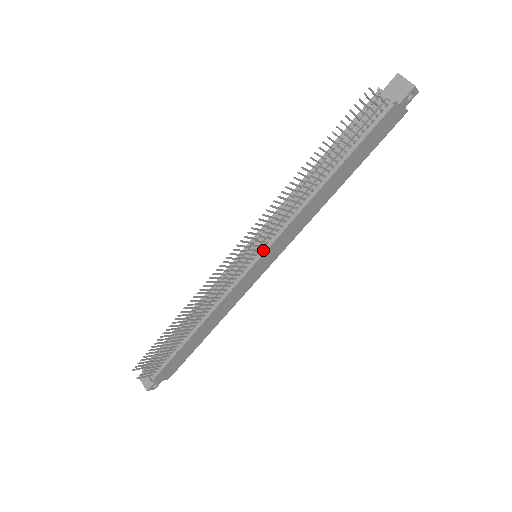
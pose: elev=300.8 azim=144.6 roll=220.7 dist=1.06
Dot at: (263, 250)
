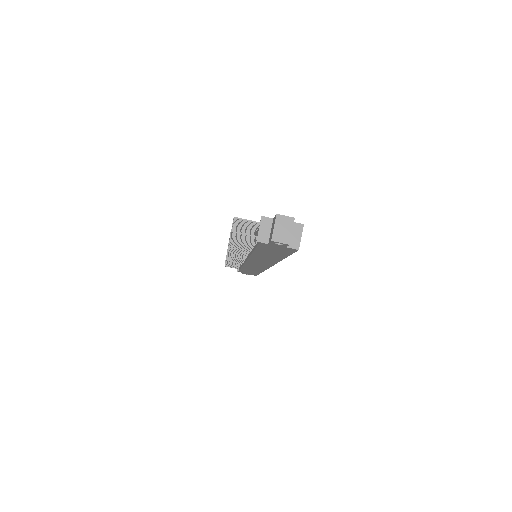
Dot at: (246, 259)
